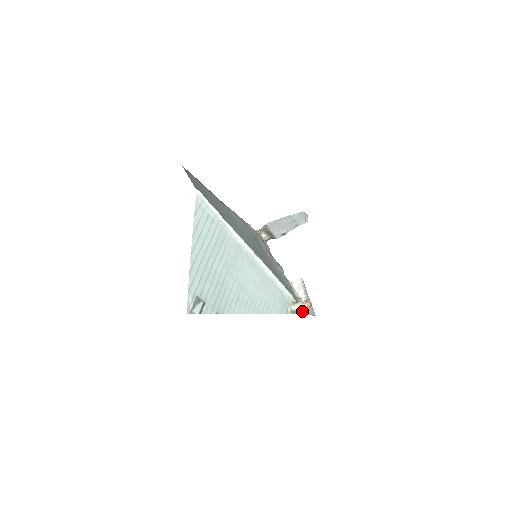
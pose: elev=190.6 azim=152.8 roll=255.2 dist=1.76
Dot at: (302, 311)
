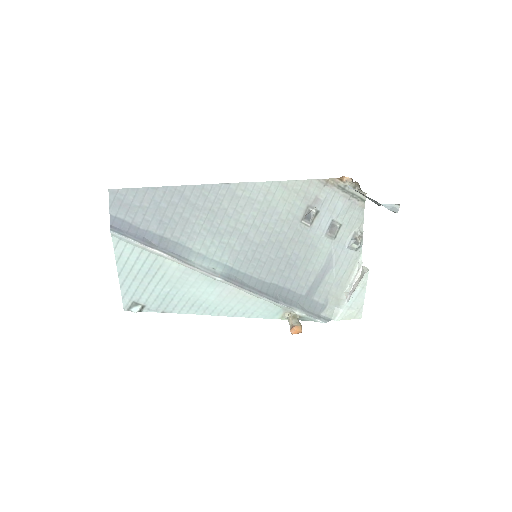
Dot at: (314, 319)
